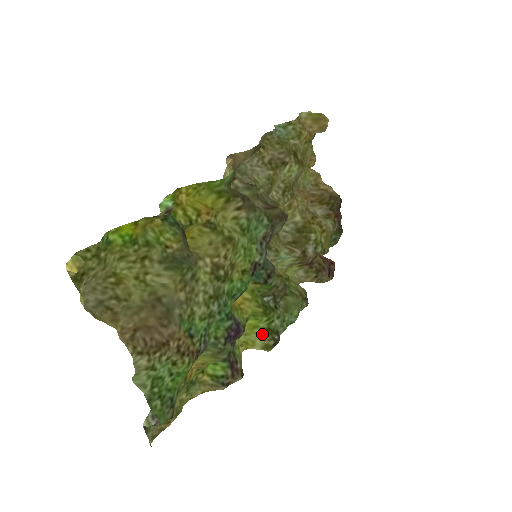
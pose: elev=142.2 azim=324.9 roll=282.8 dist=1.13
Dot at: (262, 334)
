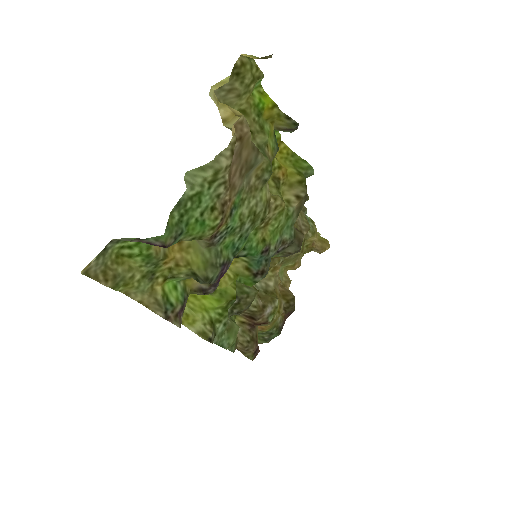
Dot at: (207, 321)
